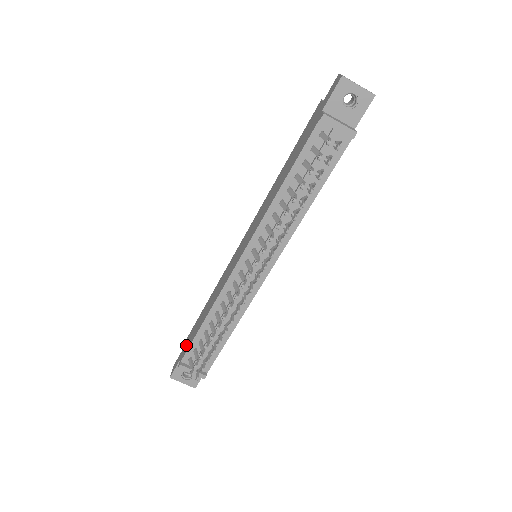
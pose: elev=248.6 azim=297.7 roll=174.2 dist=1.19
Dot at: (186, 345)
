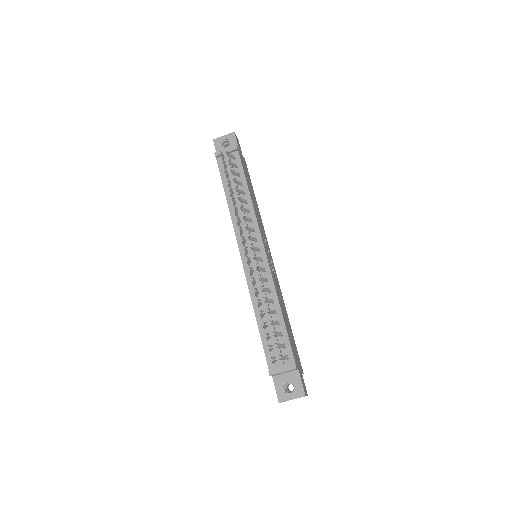
Dot at: occluded
